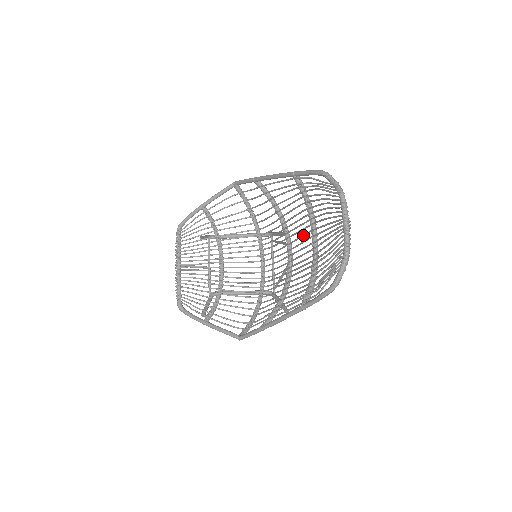
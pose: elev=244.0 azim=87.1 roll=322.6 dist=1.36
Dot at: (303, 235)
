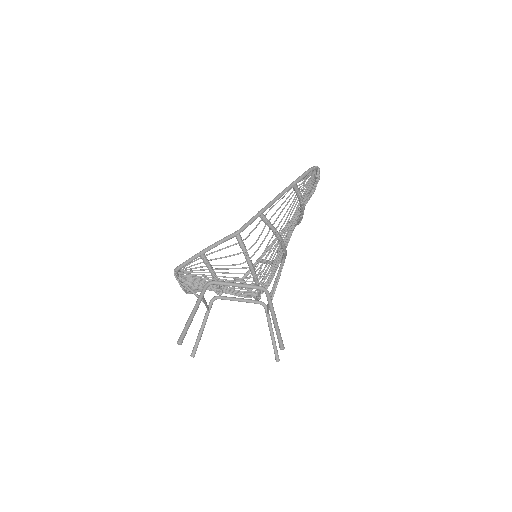
Dot at: occluded
